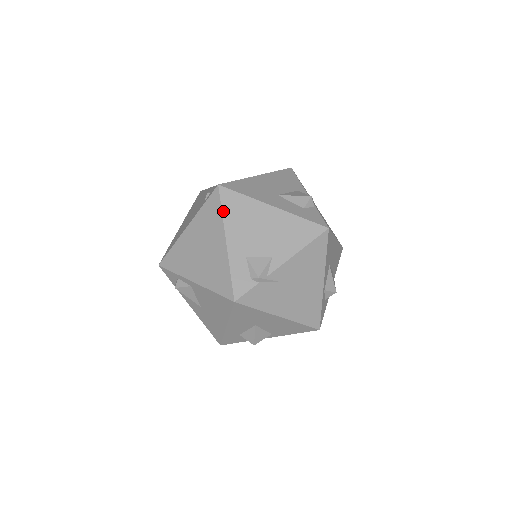
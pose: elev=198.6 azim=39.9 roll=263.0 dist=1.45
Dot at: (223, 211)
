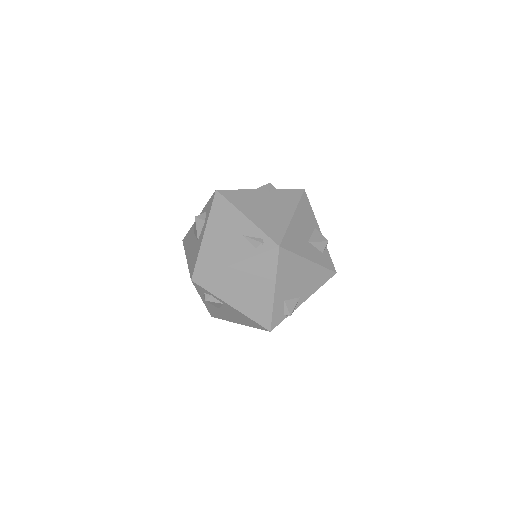
Dot at: (278, 268)
